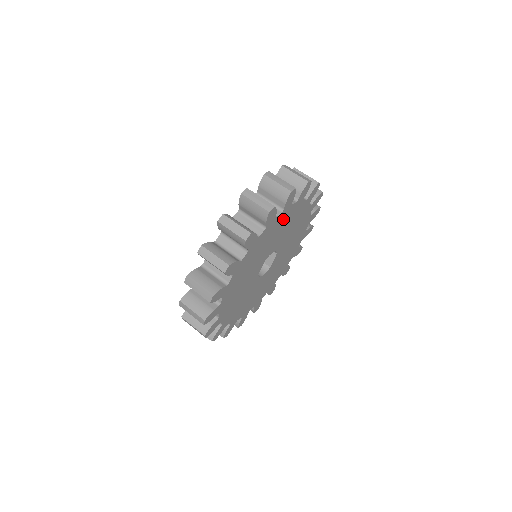
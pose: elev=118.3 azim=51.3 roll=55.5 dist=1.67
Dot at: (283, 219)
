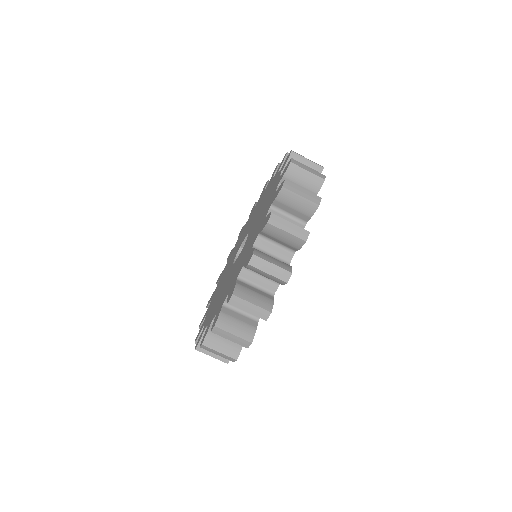
Dot at: occluded
